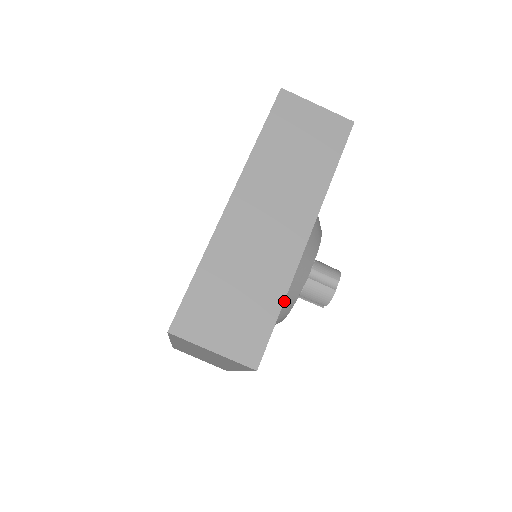
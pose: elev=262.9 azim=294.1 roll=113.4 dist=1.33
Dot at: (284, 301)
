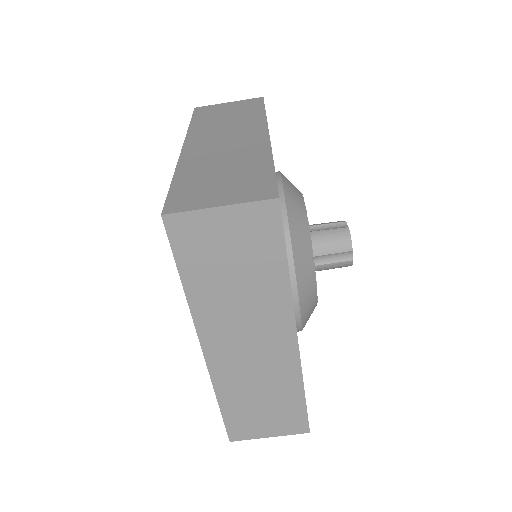
Dot at: (294, 226)
